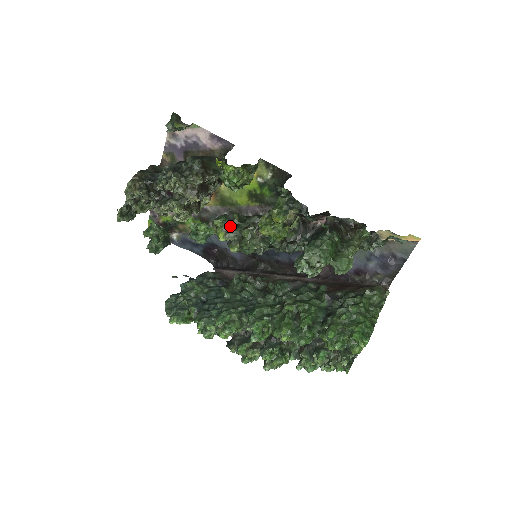
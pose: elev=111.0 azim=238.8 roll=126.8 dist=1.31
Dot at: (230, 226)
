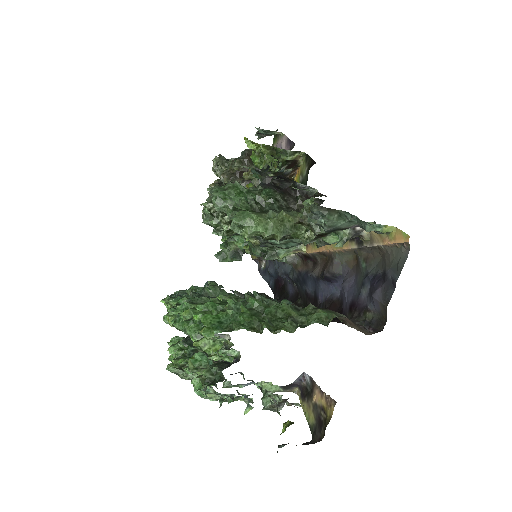
Dot at: occluded
